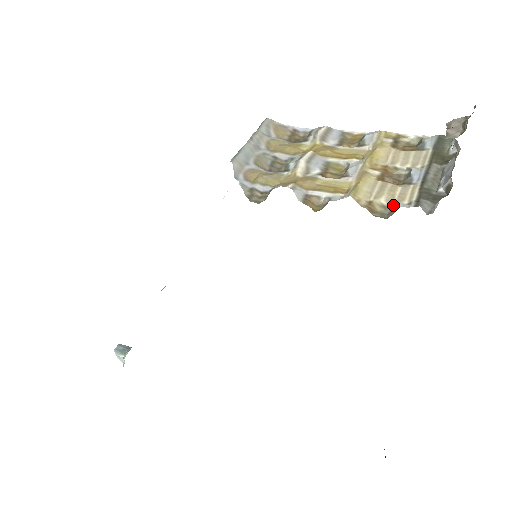
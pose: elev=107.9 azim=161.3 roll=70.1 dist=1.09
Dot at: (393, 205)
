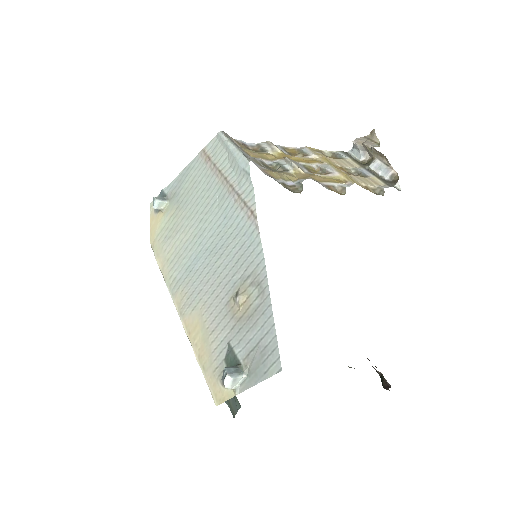
Dot at: (378, 187)
